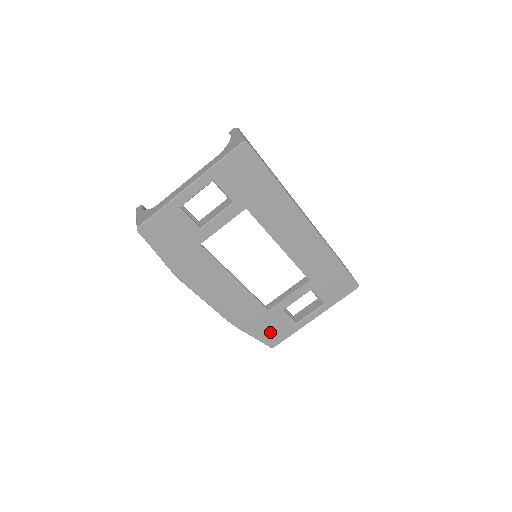
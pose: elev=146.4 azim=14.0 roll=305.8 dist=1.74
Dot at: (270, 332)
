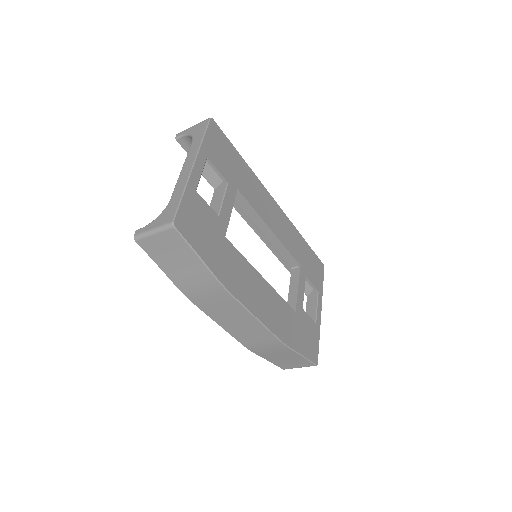
Dot at: (307, 343)
